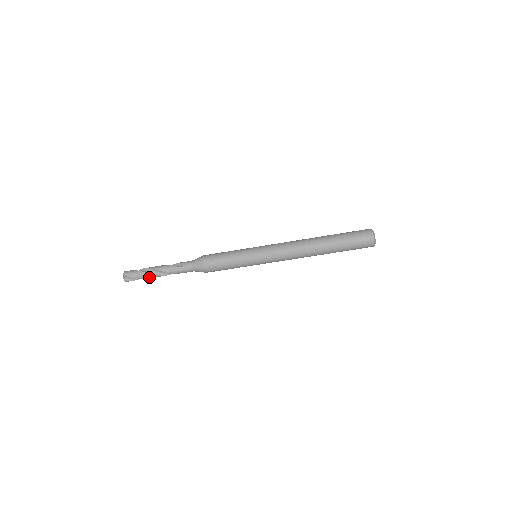
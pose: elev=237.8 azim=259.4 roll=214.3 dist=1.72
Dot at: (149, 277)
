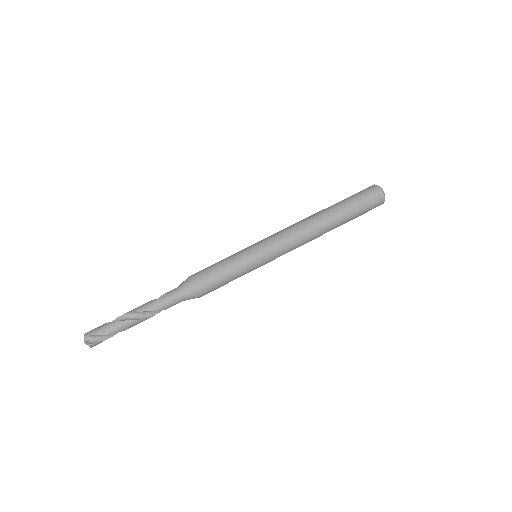
Dot at: (122, 327)
